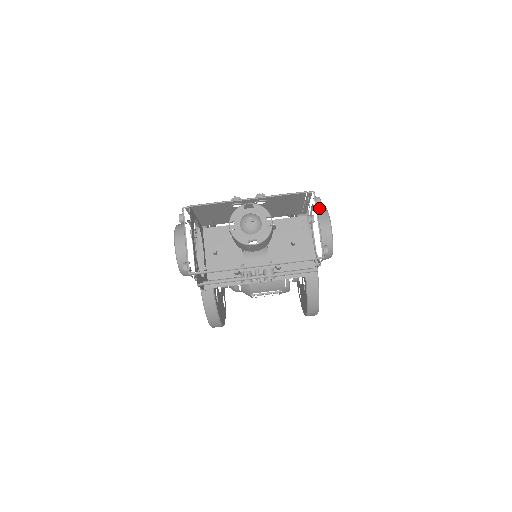
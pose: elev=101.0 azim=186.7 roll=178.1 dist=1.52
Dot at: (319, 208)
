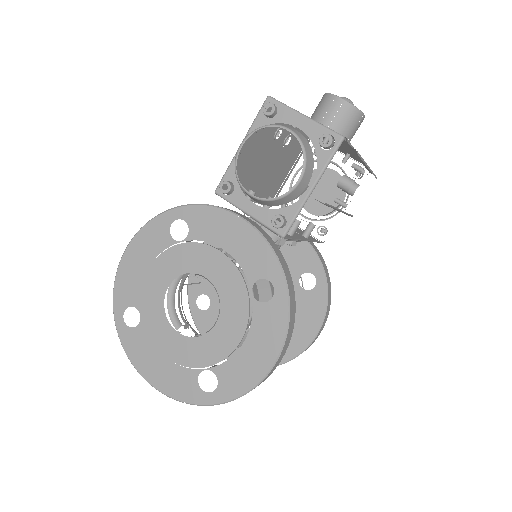
Dot at: occluded
